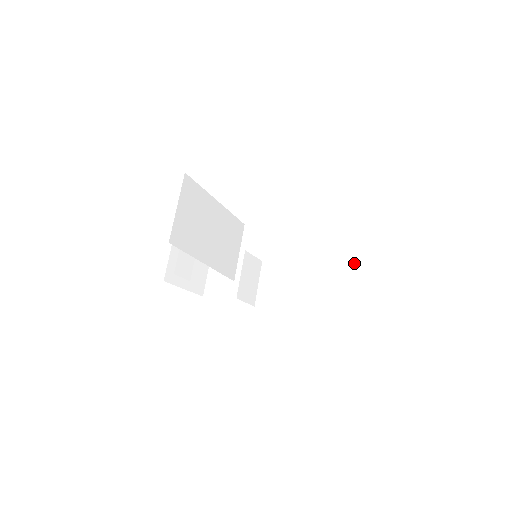
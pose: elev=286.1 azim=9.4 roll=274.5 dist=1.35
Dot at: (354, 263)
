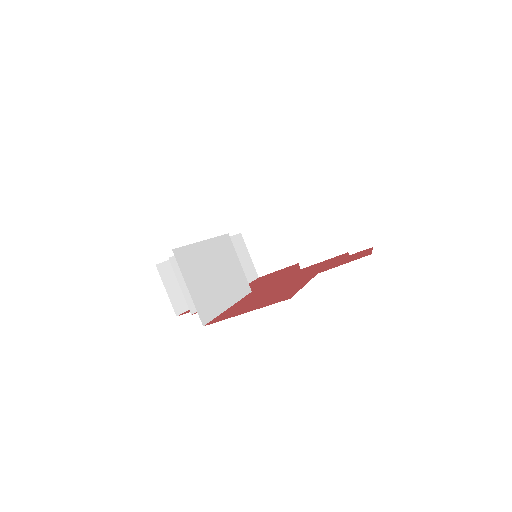
Dot at: (355, 222)
